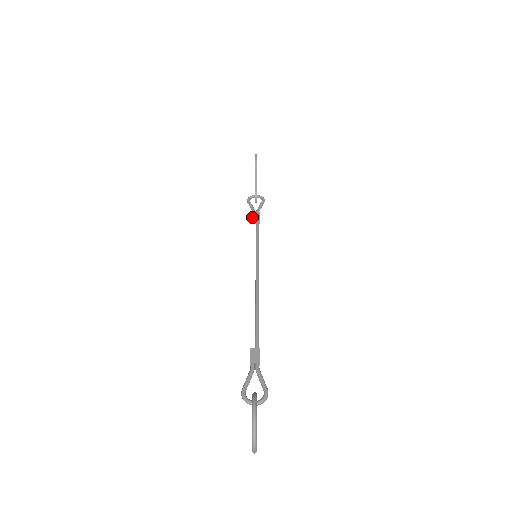
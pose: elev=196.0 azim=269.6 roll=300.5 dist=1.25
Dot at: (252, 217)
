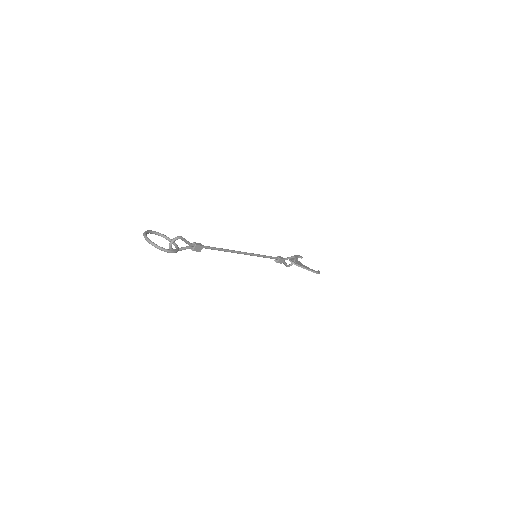
Dot at: (276, 261)
